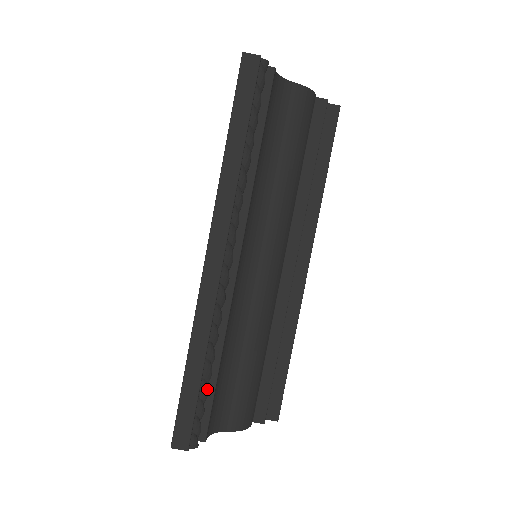
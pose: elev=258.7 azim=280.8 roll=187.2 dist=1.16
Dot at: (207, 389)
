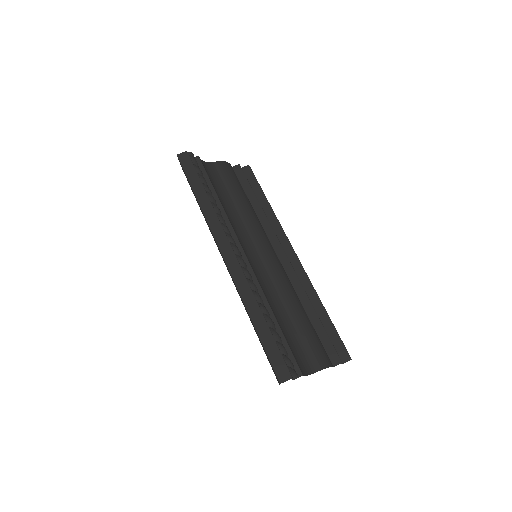
Dot at: (277, 333)
